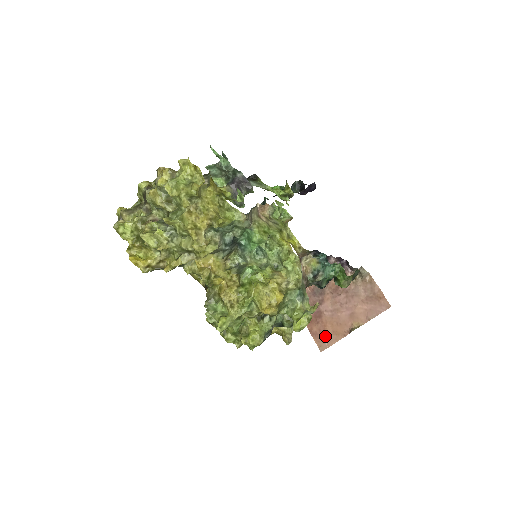
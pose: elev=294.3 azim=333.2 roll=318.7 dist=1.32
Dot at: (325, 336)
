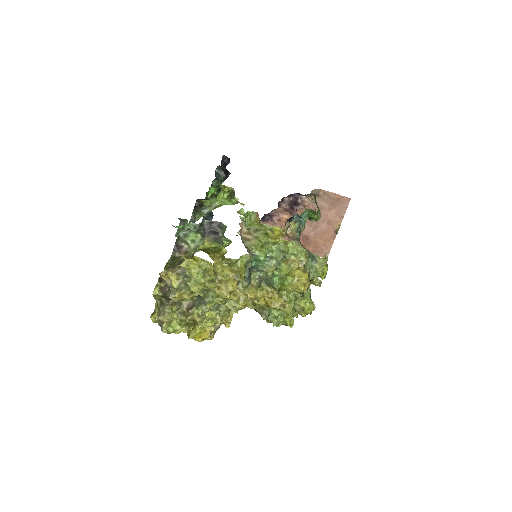
Dot at: (321, 248)
